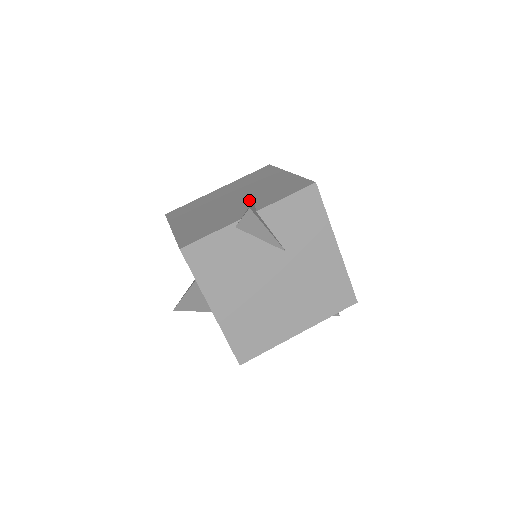
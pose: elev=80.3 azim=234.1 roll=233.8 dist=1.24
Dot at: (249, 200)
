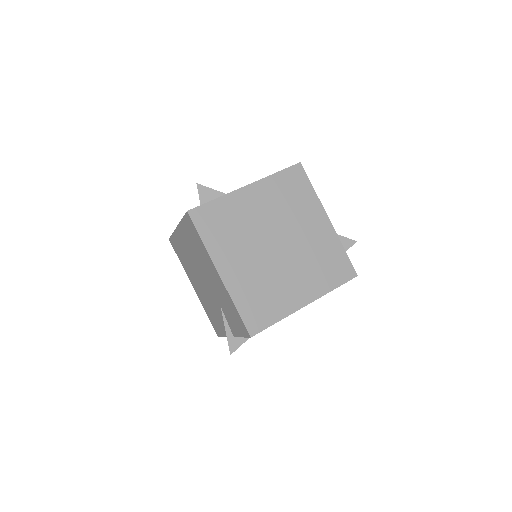
Dot at: (218, 305)
